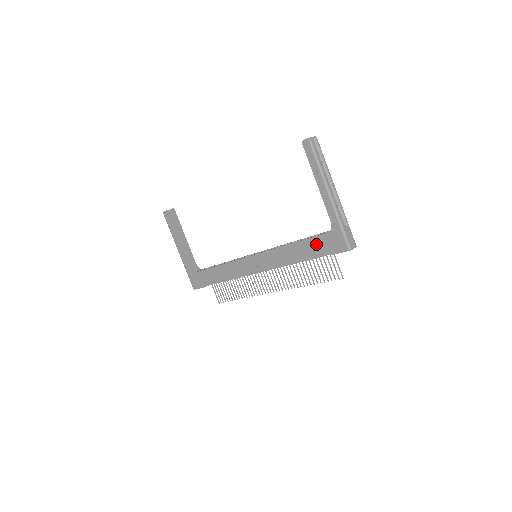
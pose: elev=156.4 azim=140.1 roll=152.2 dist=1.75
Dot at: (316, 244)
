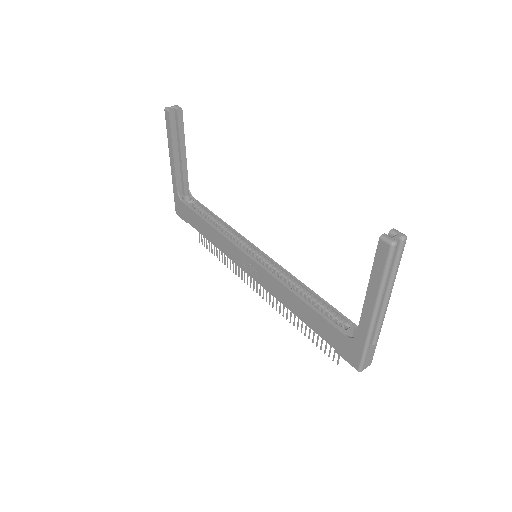
Dot at: (326, 328)
